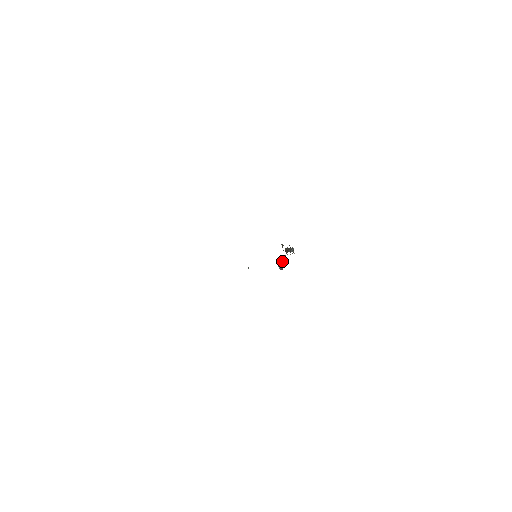
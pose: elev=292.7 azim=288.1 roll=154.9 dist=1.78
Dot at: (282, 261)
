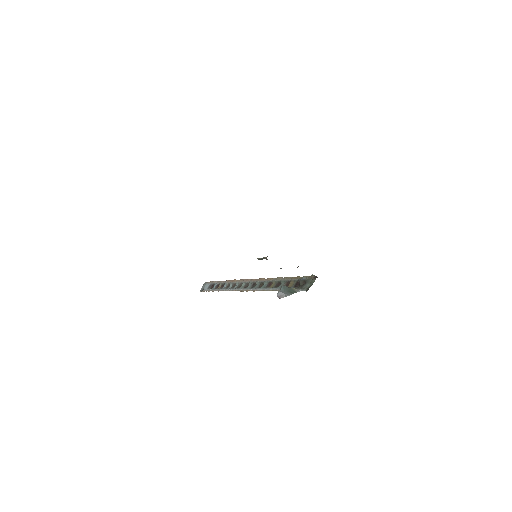
Dot at: (289, 290)
